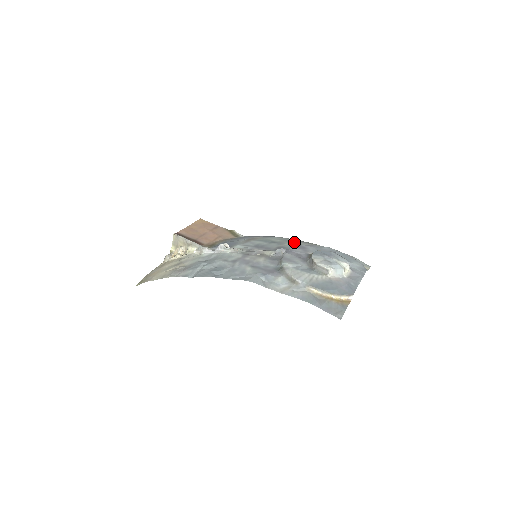
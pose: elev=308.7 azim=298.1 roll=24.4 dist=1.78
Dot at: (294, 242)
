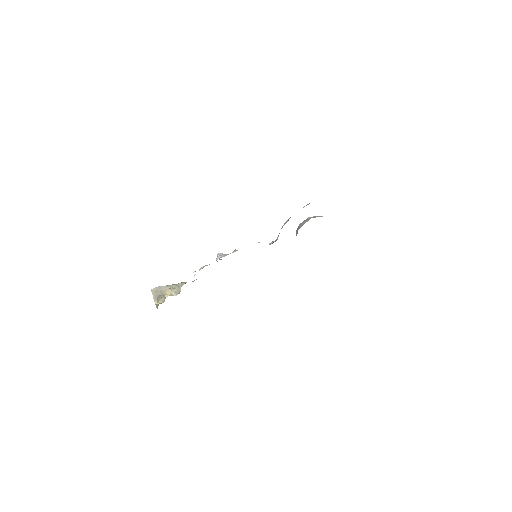
Dot at: occluded
